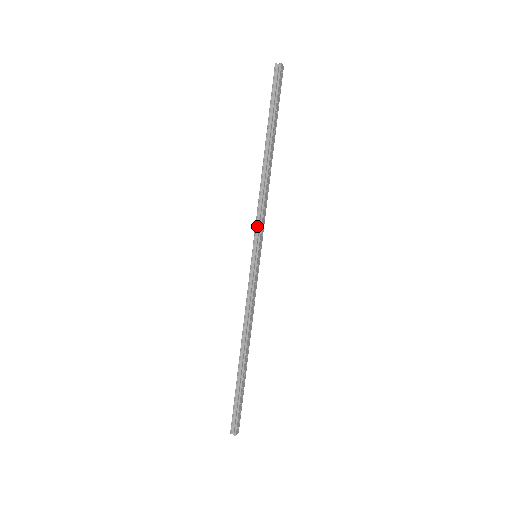
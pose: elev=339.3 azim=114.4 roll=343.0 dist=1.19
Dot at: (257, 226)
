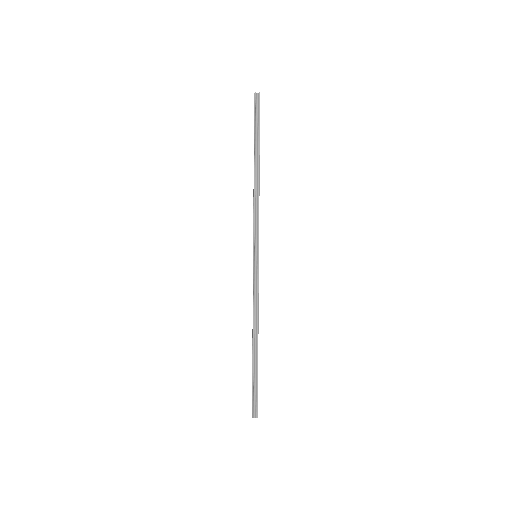
Dot at: (255, 230)
